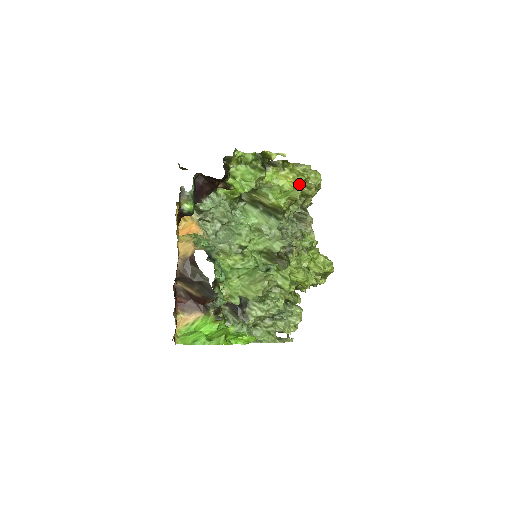
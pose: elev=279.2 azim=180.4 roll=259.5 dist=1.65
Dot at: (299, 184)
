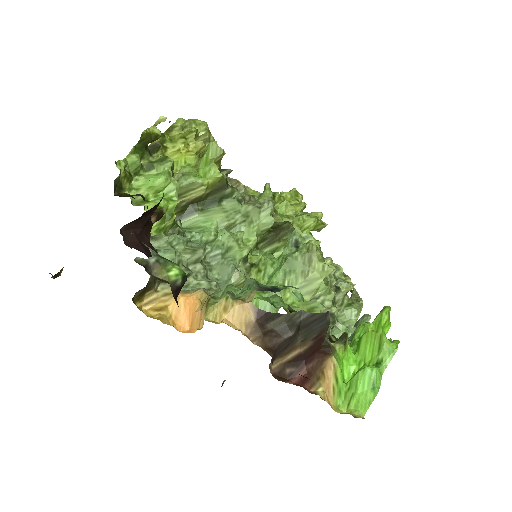
Dot at: (196, 145)
